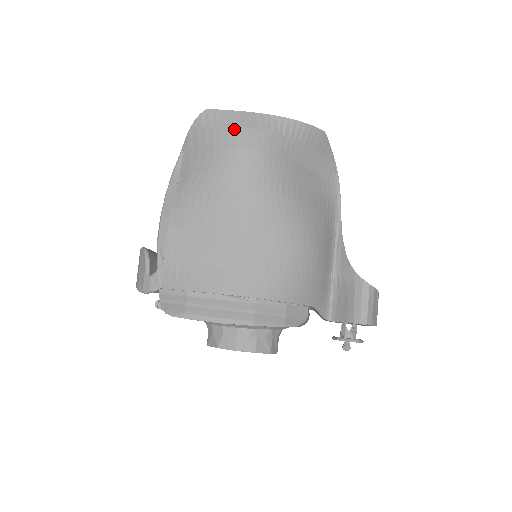
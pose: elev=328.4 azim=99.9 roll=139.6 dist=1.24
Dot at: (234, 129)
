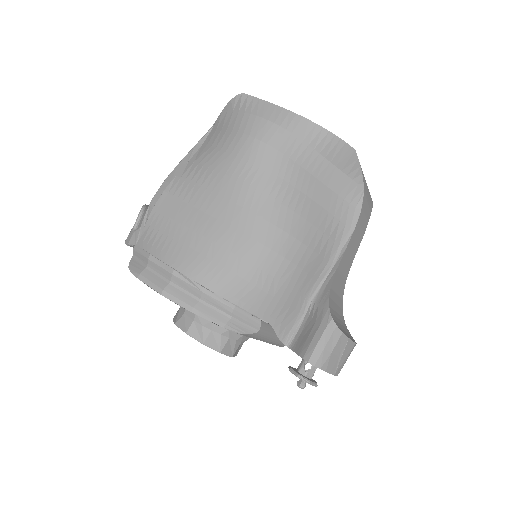
Dot at: (255, 118)
